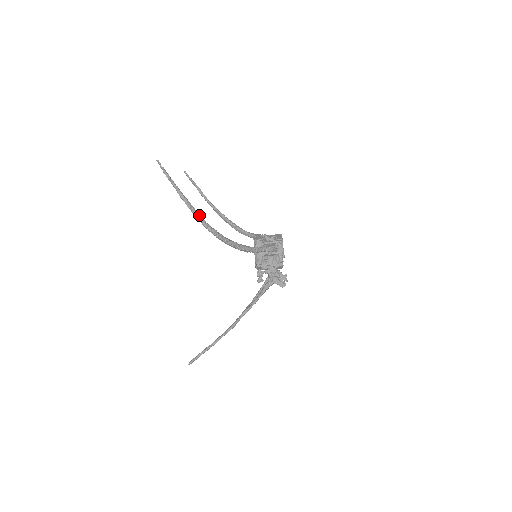
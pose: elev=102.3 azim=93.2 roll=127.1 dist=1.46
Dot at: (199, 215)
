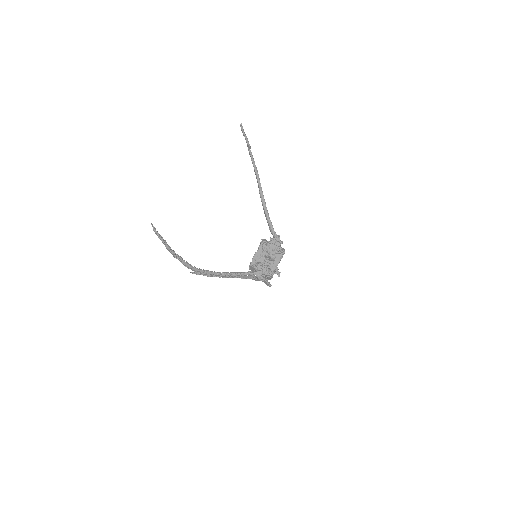
Dot at: (184, 262)
